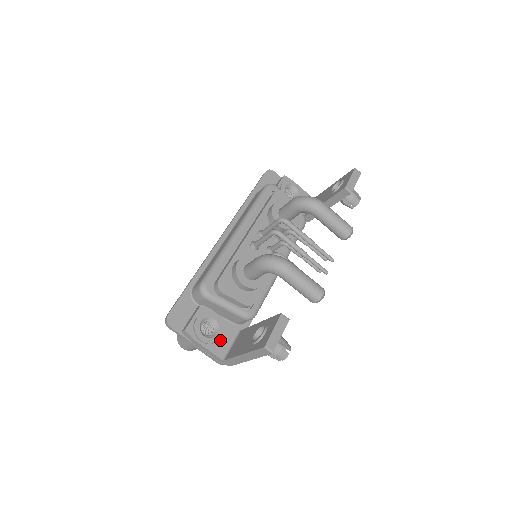
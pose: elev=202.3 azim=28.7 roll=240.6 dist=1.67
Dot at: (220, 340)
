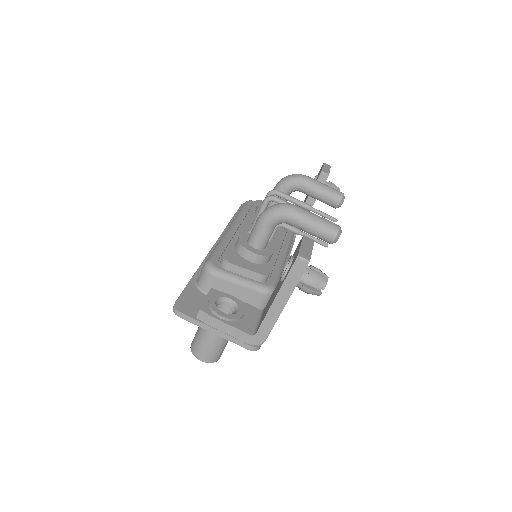
Dot at: (243, 318)
